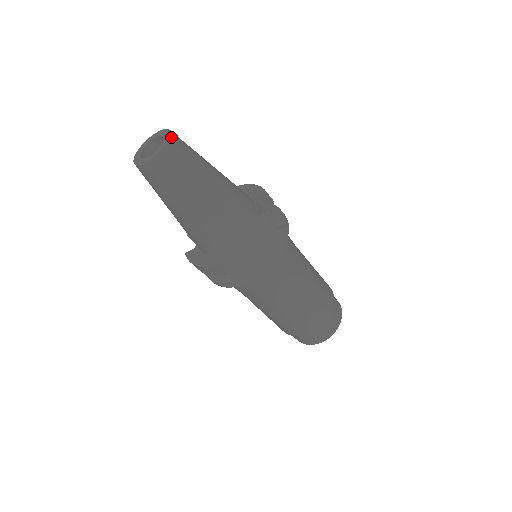
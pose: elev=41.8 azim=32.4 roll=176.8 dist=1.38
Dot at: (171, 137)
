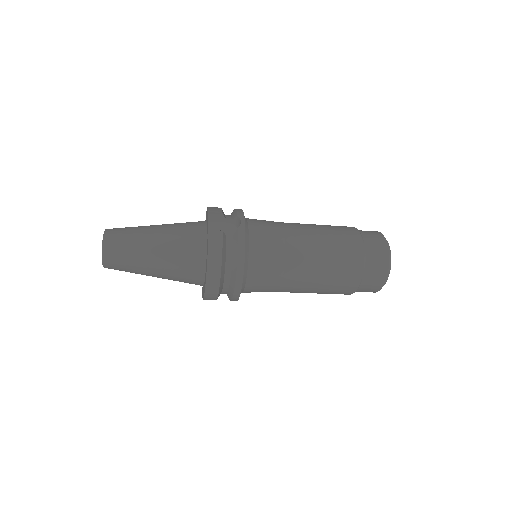
Dot at: (104, 237)
